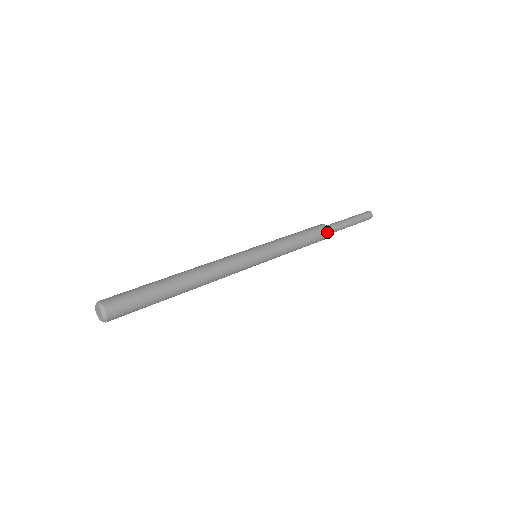
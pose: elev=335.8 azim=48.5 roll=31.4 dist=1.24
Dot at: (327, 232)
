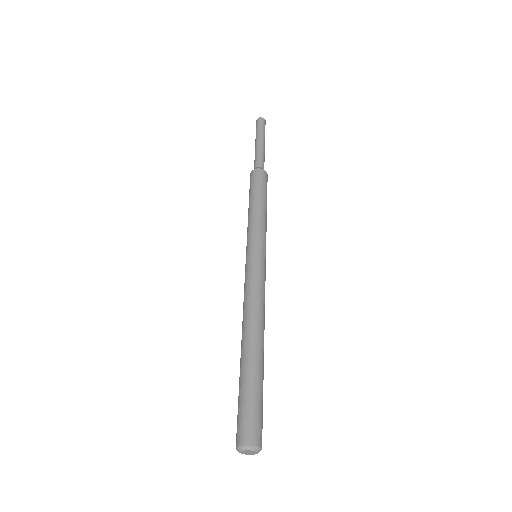
Dot at: (265, 173)
